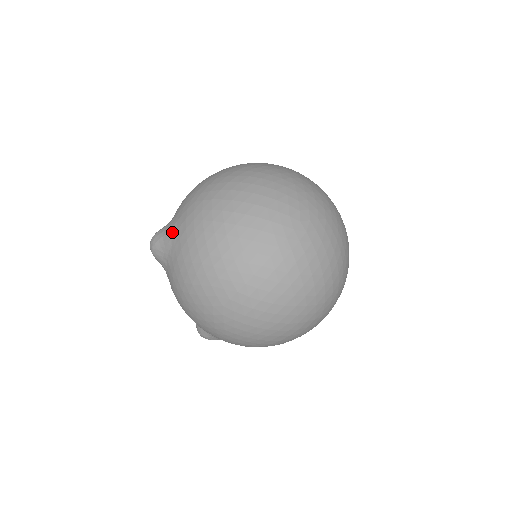
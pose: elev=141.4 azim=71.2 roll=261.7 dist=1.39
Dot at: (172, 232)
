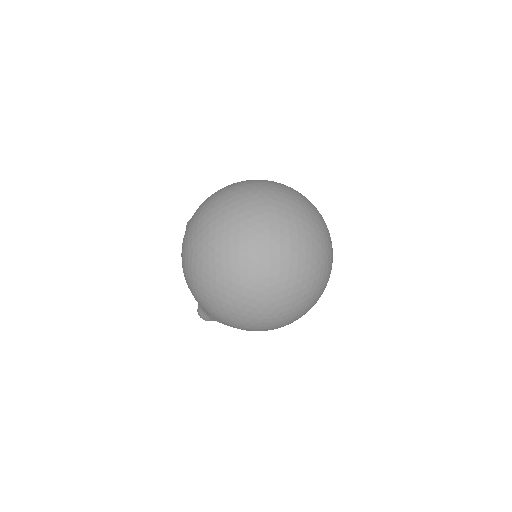
Dot at: occluded
